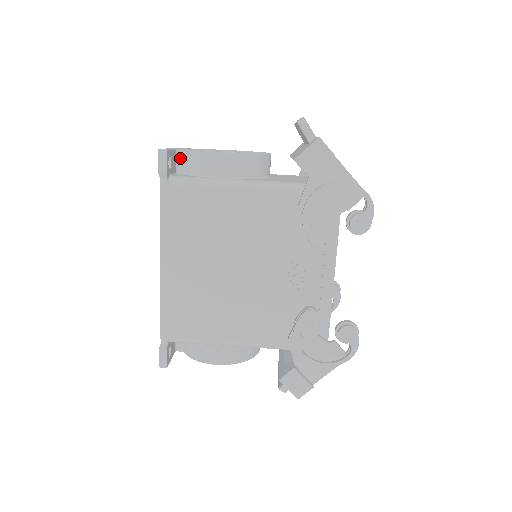
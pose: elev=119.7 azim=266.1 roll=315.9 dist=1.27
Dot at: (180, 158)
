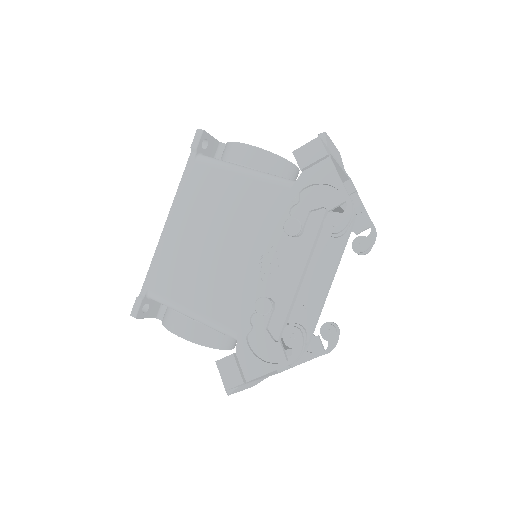
Dot at: (221, 150)
